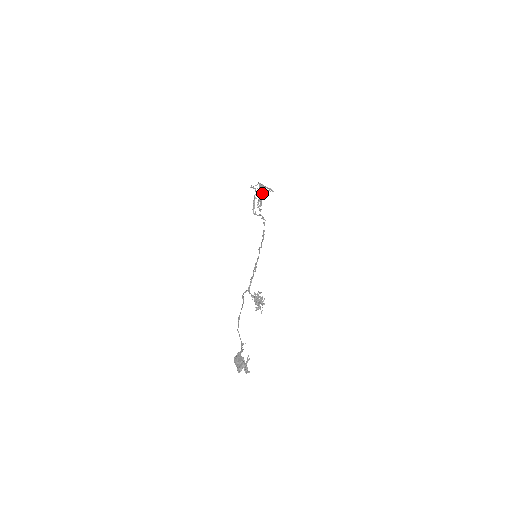
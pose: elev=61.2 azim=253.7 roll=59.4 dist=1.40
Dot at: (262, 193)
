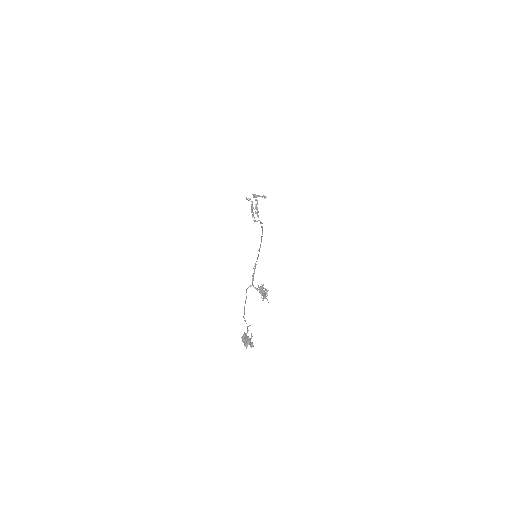
Dot at: (257, 202)
